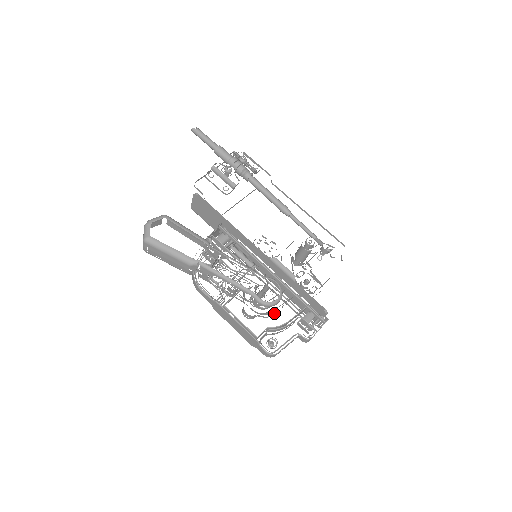
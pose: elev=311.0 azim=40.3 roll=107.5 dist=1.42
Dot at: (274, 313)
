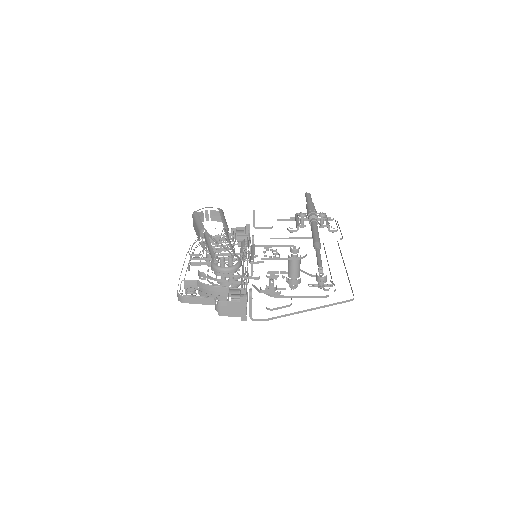
Dot at: (217, 280)
